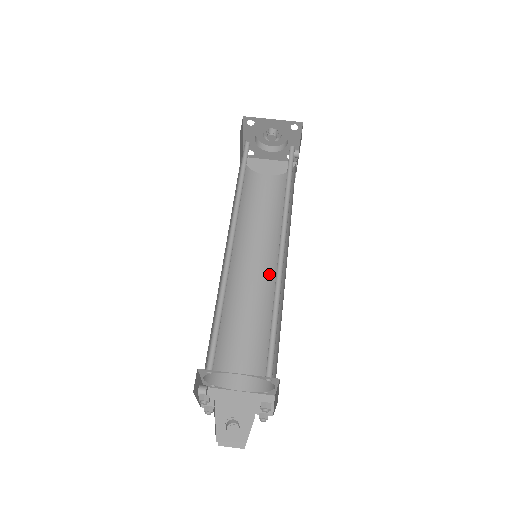
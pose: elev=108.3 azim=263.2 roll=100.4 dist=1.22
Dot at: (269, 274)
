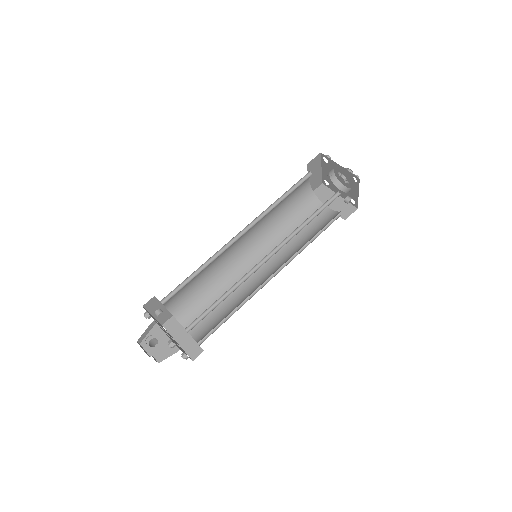
Dot at: (264, 275)
